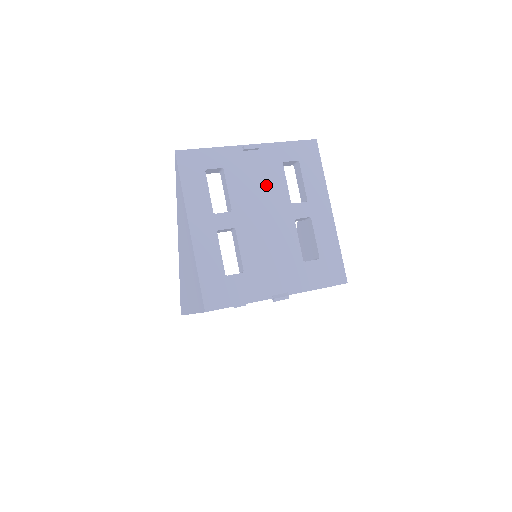
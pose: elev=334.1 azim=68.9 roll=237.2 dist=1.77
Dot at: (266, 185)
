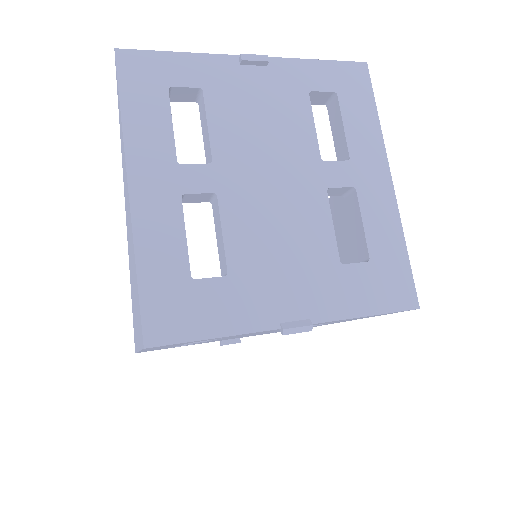
Dot at: (278, 125)
